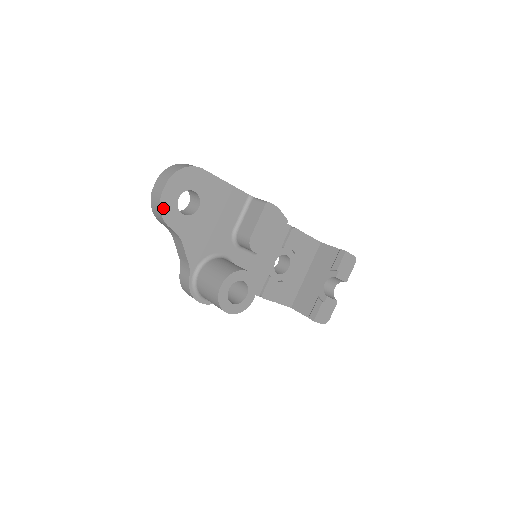
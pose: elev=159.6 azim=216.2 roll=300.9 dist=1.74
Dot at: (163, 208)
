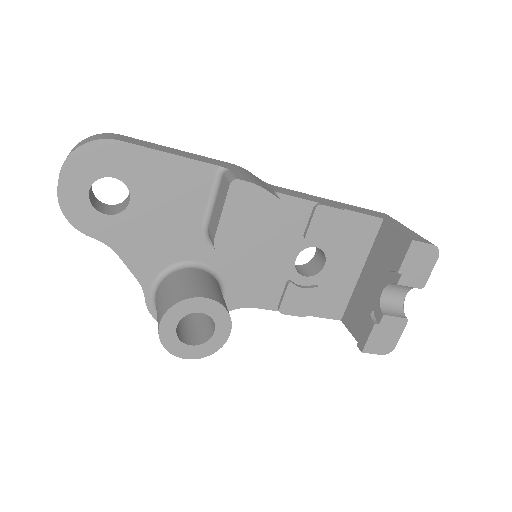
Dot at: (68, 210)
